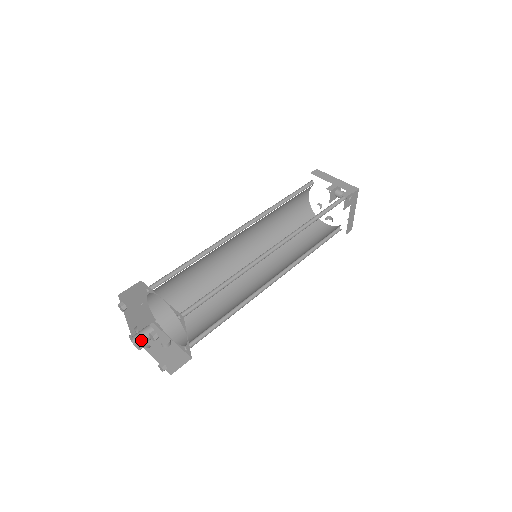
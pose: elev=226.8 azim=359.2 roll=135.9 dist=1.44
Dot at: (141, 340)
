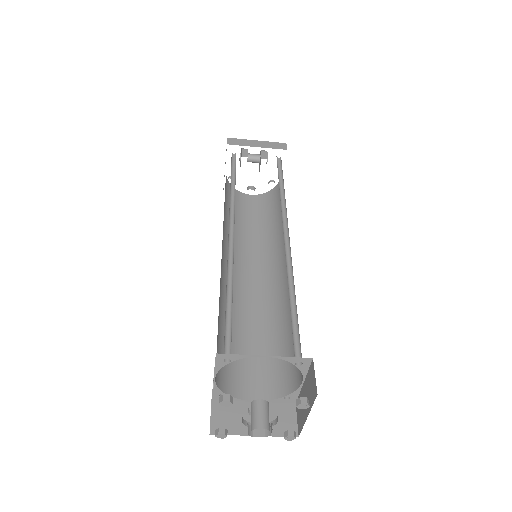
Dot at: (268, 423)
